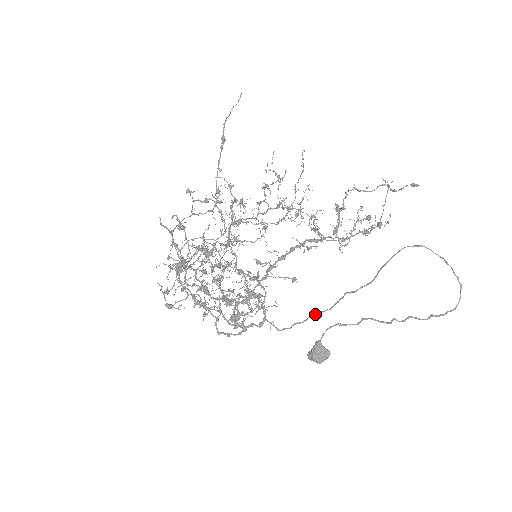
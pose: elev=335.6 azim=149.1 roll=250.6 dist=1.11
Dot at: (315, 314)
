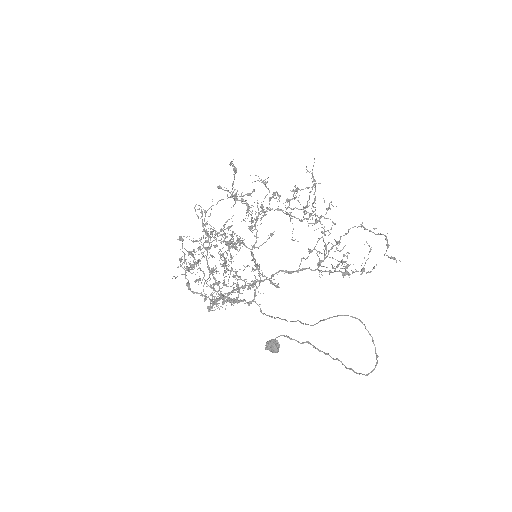
Dot at: occluded
